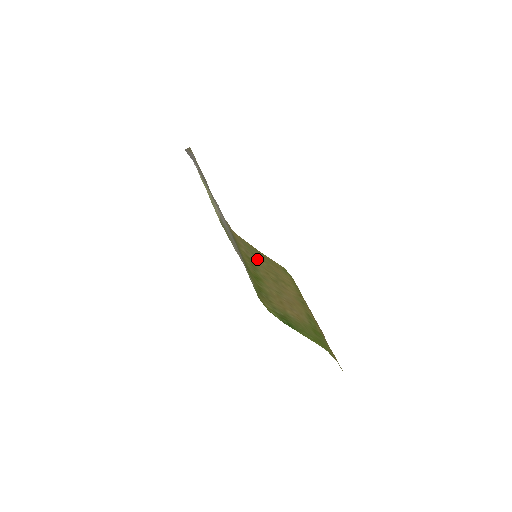
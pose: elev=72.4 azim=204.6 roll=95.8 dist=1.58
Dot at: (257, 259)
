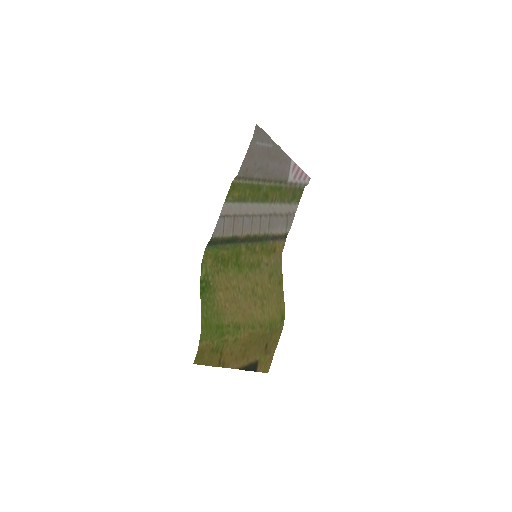
Dot at: (268, 277)
